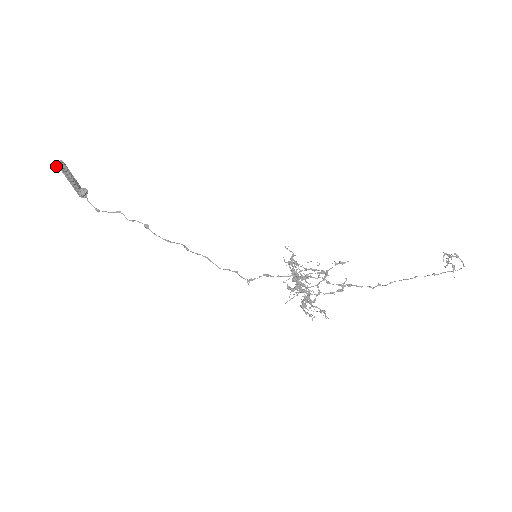
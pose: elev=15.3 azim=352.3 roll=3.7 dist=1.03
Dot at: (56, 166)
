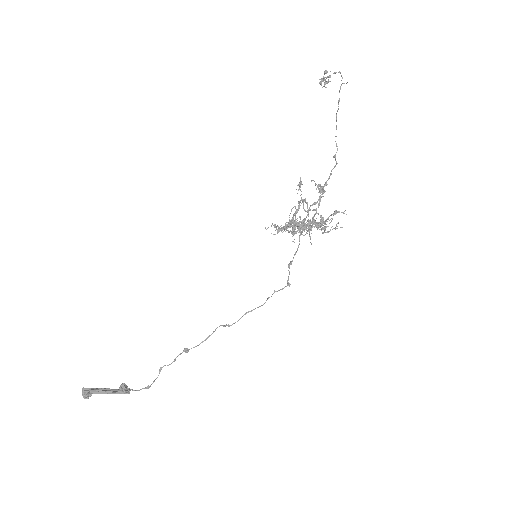
Dot at: (84, 395)
